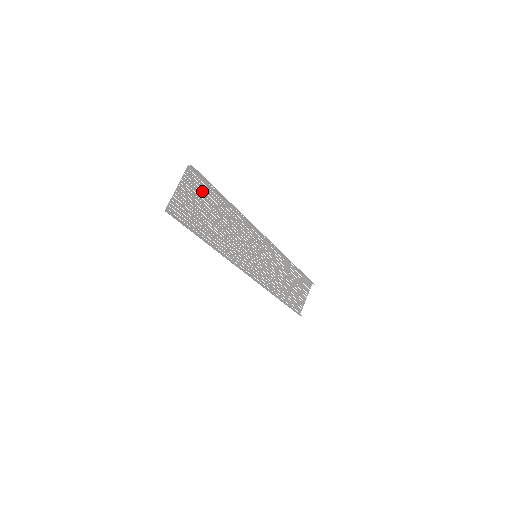
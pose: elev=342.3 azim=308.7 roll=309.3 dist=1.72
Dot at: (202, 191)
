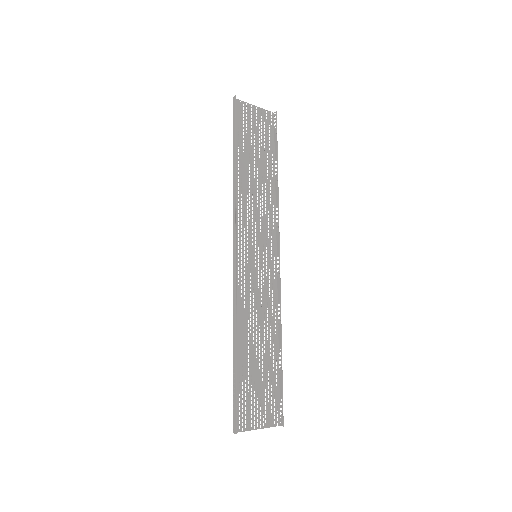
Dot at: (266, 138)
